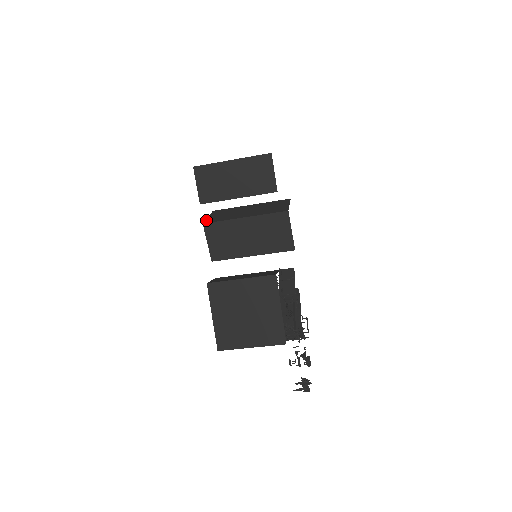
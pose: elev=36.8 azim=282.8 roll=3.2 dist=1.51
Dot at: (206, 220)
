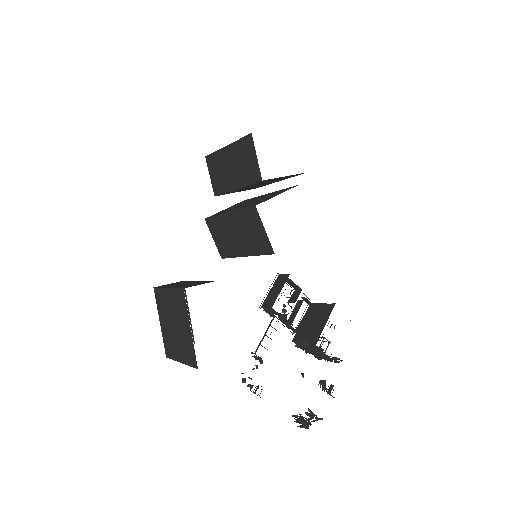
Dot at: (214, 214)
